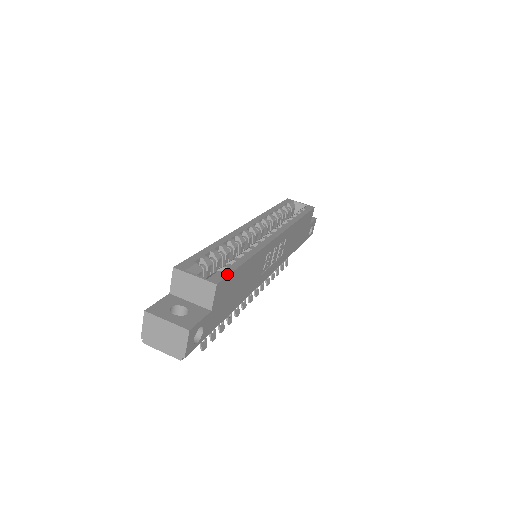
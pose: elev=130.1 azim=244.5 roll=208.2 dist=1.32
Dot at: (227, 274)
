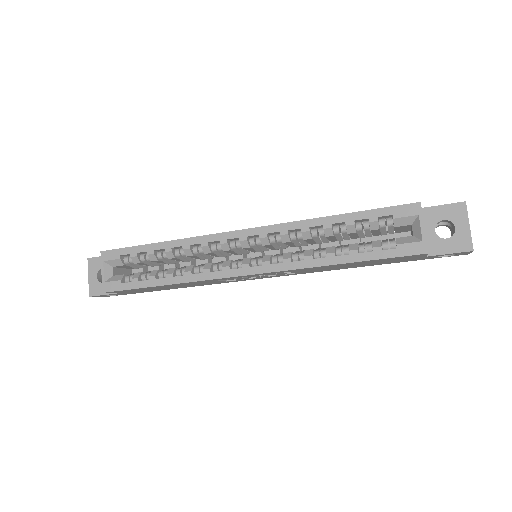
Dot at: (122, 289)
